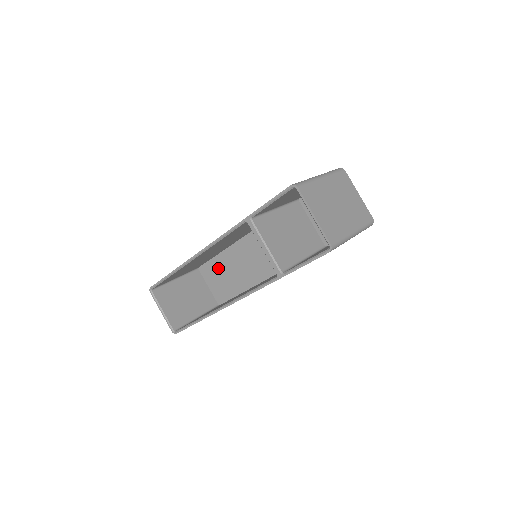
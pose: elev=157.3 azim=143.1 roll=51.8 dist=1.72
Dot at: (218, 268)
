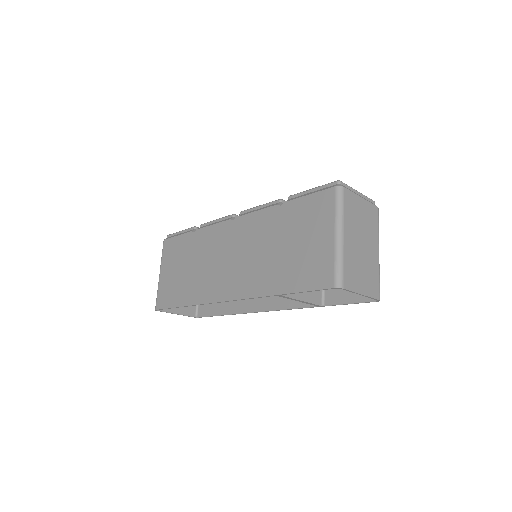
Dot at: occluded
